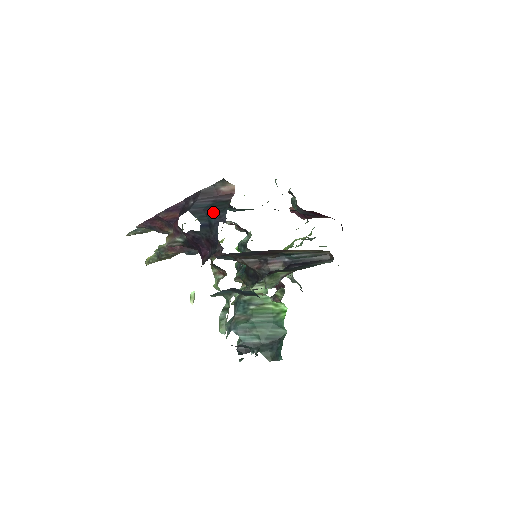
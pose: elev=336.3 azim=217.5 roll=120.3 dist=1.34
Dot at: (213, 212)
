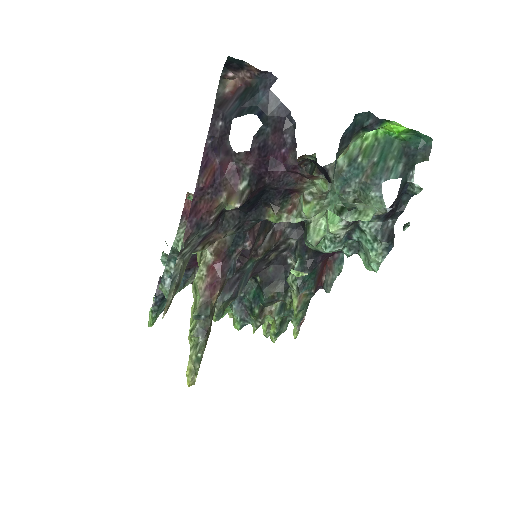
Dot at: (253, 95)
